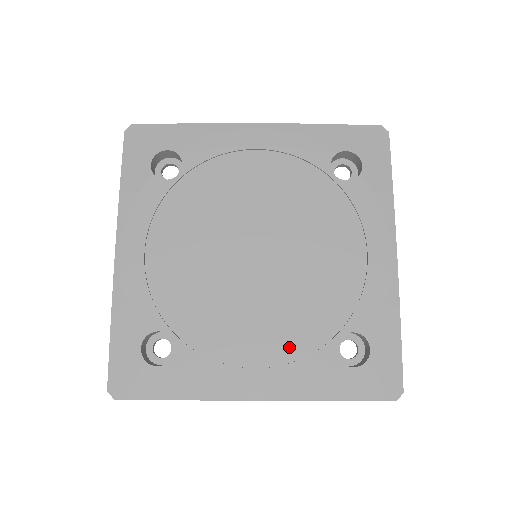
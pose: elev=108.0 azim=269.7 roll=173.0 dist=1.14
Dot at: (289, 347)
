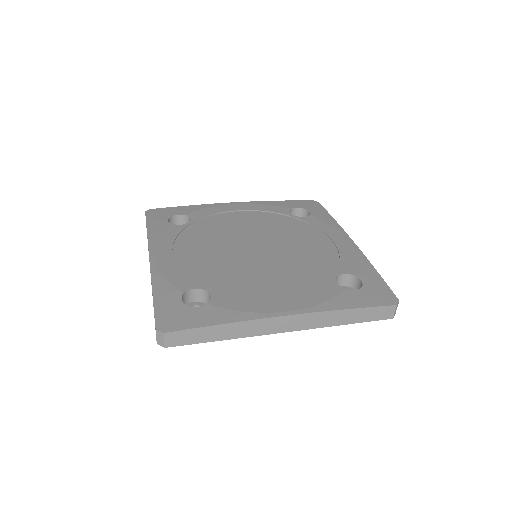
Dot at: (301, 286)
